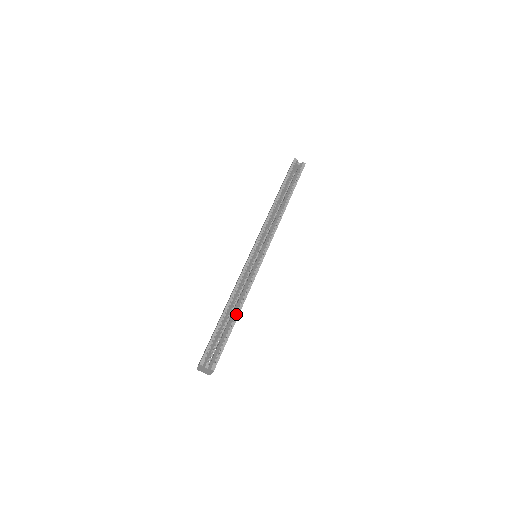
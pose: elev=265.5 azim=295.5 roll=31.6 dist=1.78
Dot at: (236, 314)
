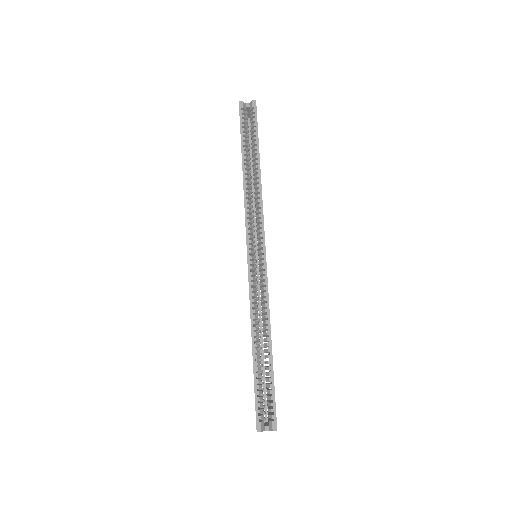
Dot at: (268, 346)
